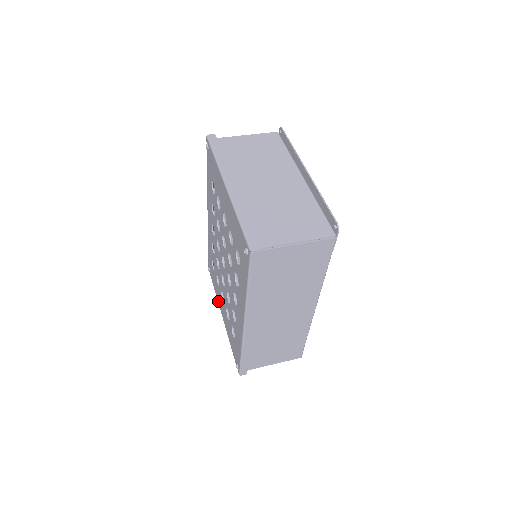
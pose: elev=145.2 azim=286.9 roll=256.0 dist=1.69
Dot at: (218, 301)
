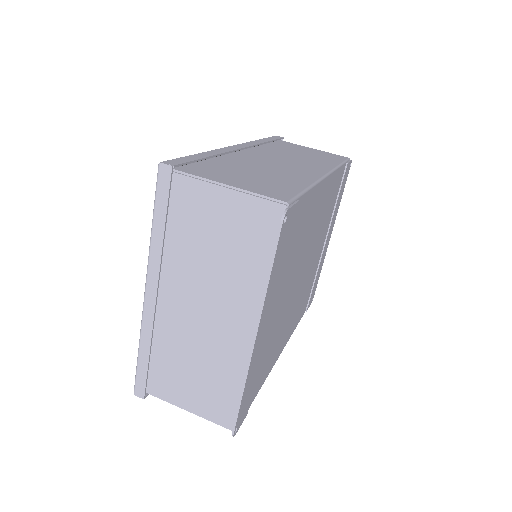
Dot at: occluded
